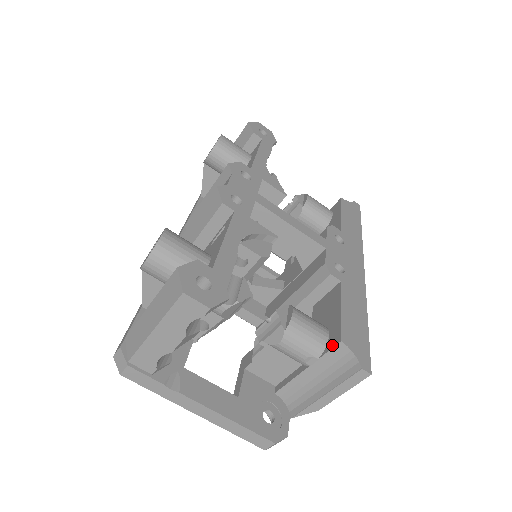
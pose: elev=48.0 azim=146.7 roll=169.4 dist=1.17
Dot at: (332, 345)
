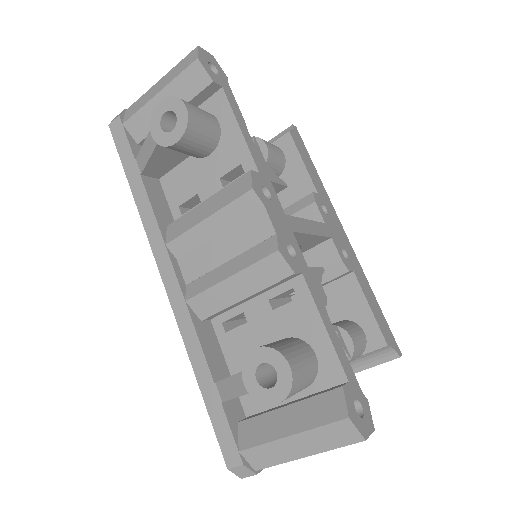
Dot at: (376, 347)
